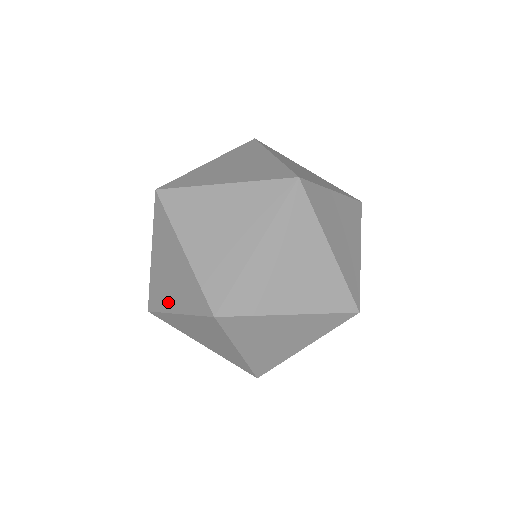
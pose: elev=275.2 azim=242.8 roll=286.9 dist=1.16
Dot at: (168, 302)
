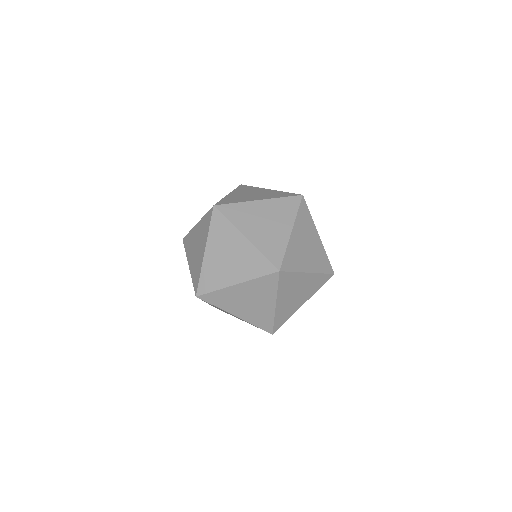
Dot at: occluded
